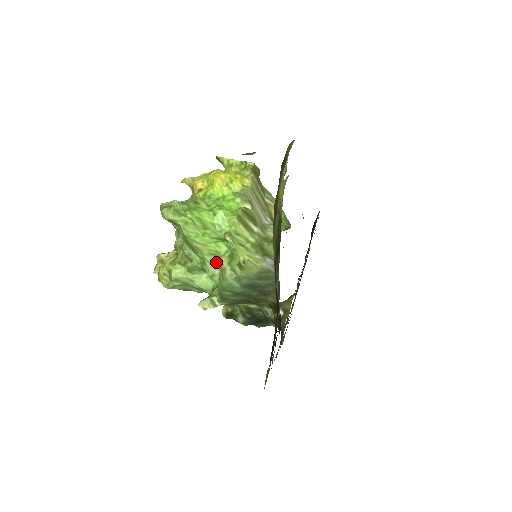
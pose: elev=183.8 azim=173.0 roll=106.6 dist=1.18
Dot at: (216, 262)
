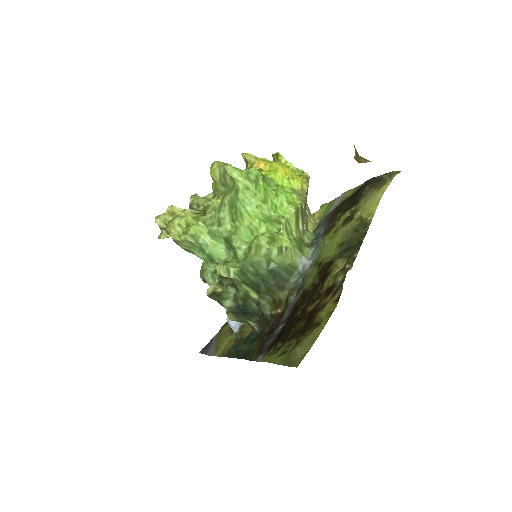
Dot at: (246, 238)
